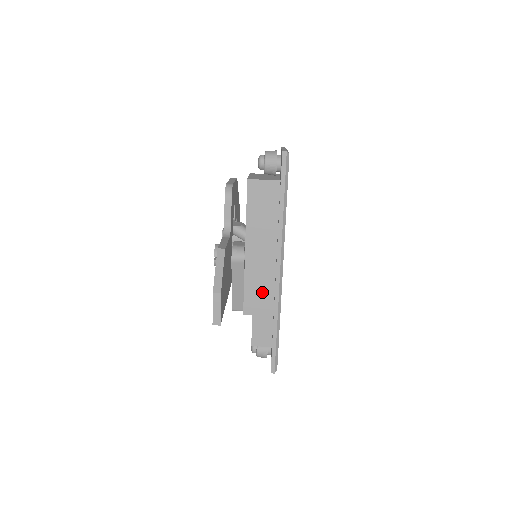
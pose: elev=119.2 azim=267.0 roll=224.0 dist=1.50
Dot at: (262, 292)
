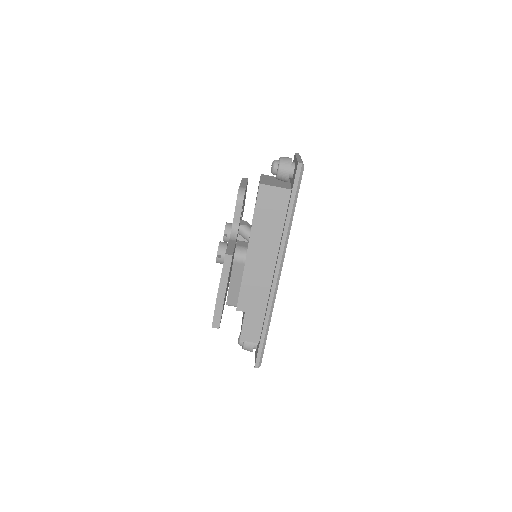
Dot at: (257, 292)
